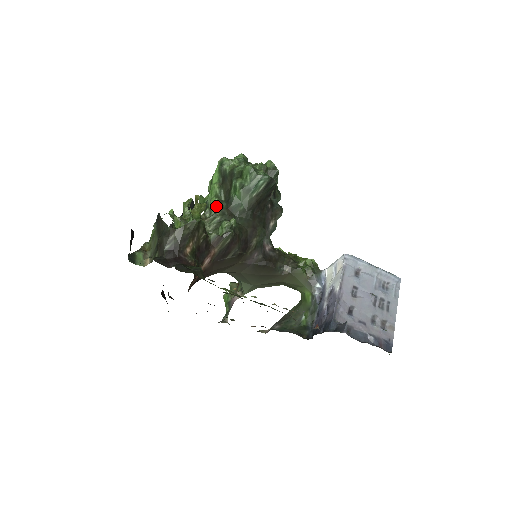
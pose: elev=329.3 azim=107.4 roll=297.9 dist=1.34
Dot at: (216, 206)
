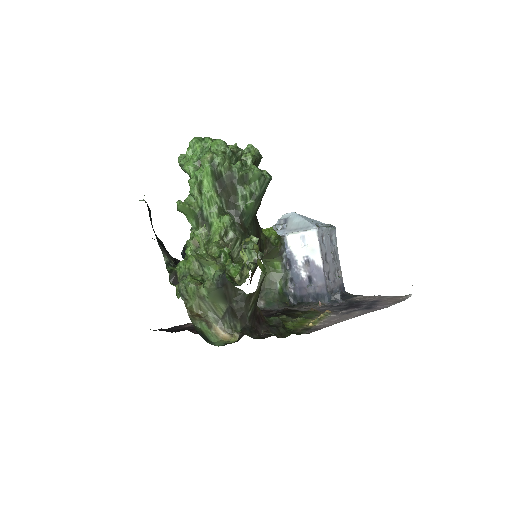
Dot at: (230, 225)
